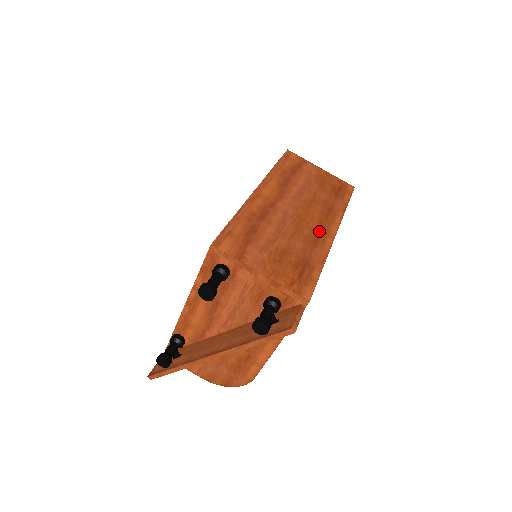
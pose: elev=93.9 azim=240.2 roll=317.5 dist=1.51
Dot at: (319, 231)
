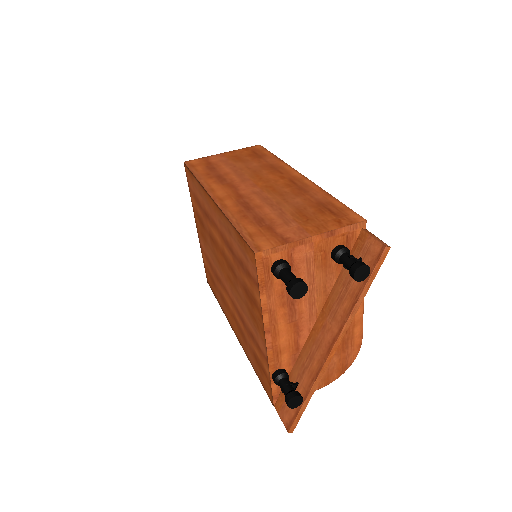
Dot at: (292, 183)
